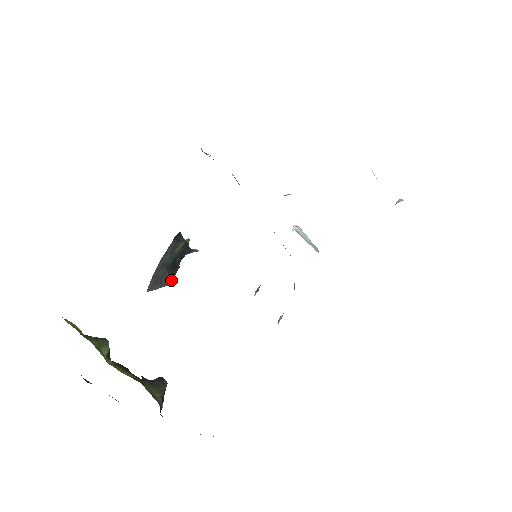
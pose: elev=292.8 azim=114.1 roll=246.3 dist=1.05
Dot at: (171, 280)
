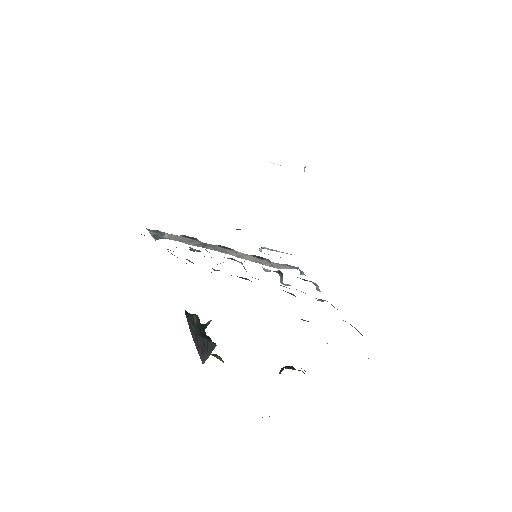
Dot at: (213, 343)
